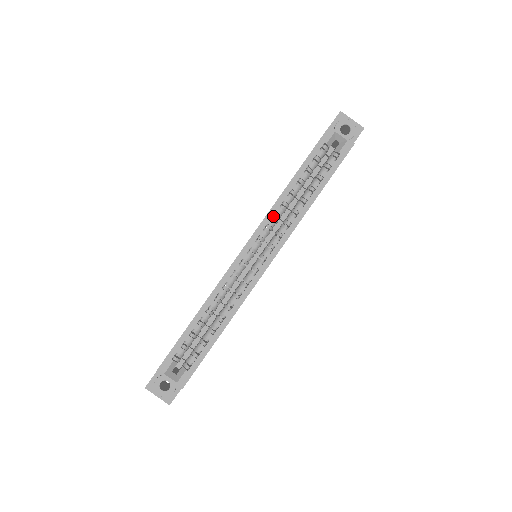
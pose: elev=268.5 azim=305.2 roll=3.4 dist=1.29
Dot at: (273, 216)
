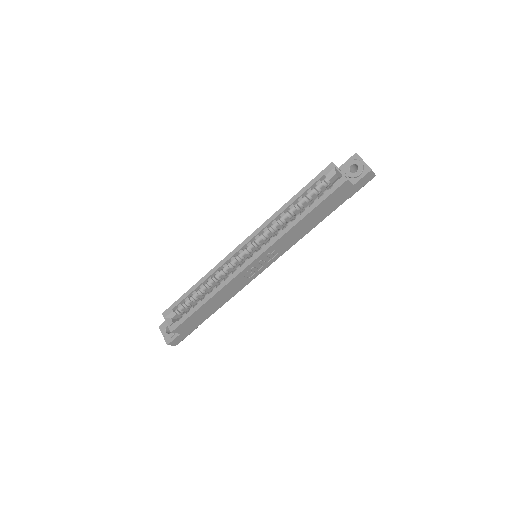
Dot at: occluded
